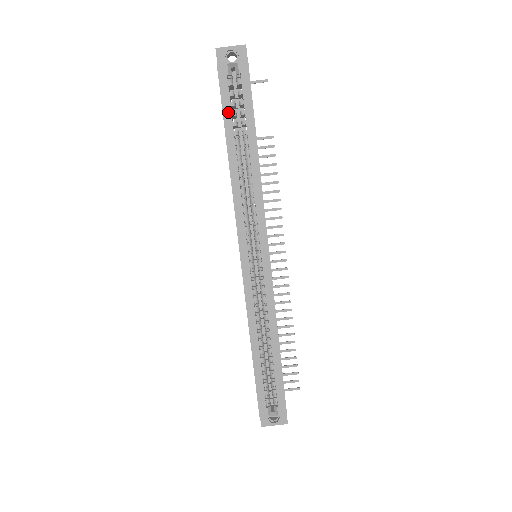
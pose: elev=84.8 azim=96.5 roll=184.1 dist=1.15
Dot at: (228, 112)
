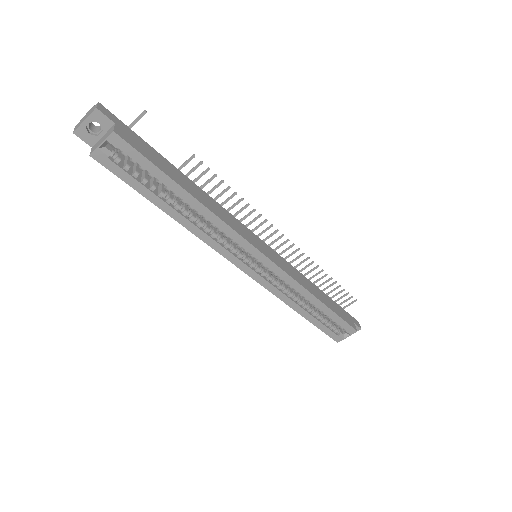
Dot at: (138, 186)
